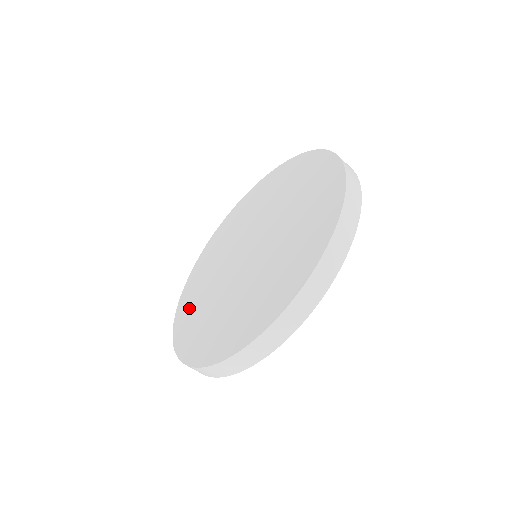
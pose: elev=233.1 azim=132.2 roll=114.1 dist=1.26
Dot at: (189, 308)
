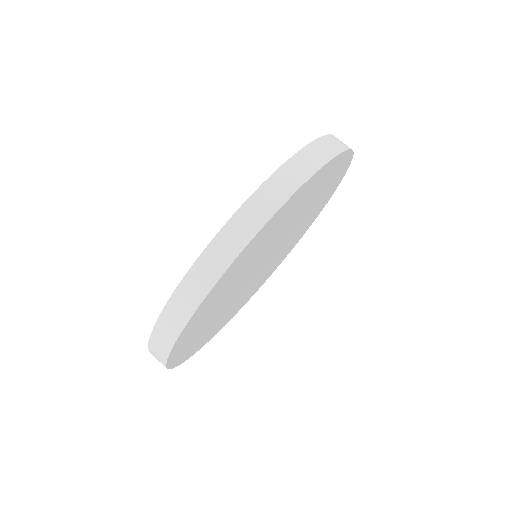
Dot at: occluded
